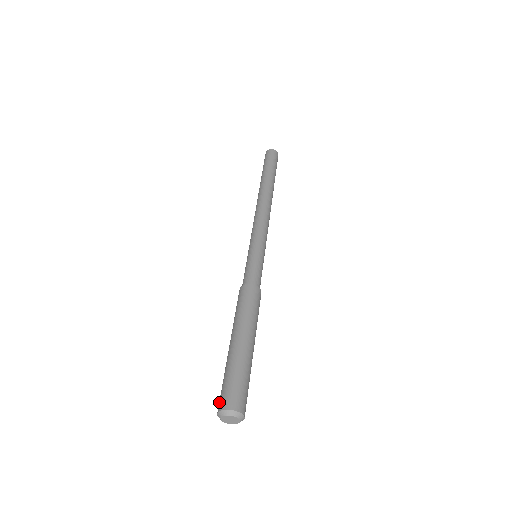
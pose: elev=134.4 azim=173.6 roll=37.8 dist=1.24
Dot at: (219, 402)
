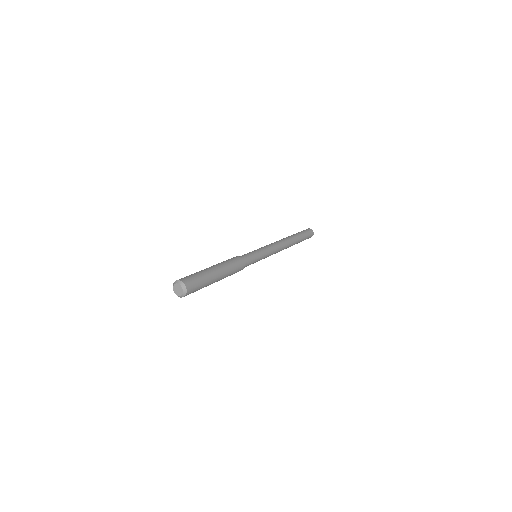
Dot at: (182, 278)
